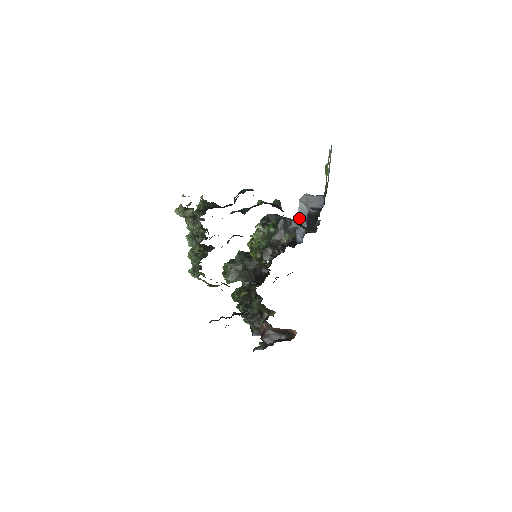
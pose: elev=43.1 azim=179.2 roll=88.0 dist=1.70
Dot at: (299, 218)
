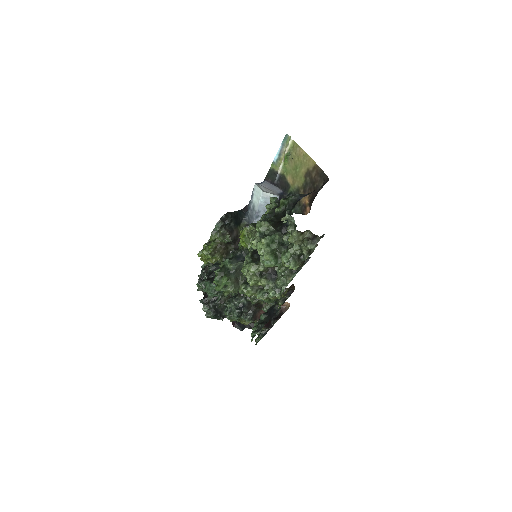
Dot at: (261, 207)
